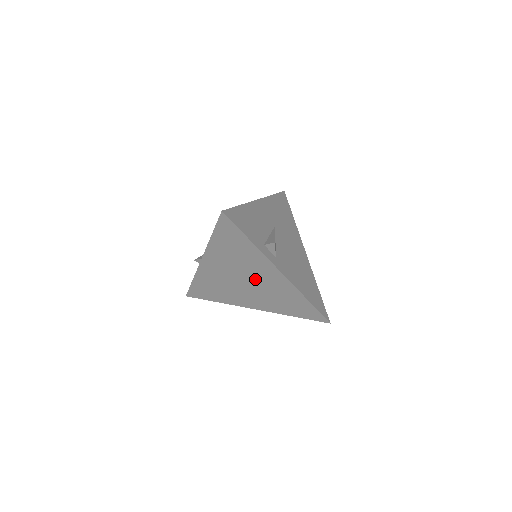
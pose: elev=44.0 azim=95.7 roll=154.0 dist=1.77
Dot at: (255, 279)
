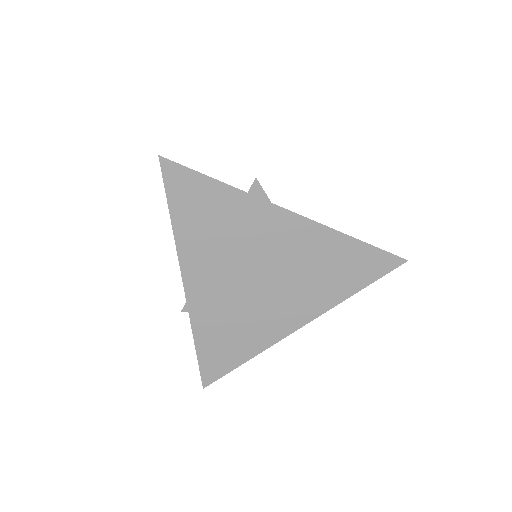
Dot at: (268, 259)
